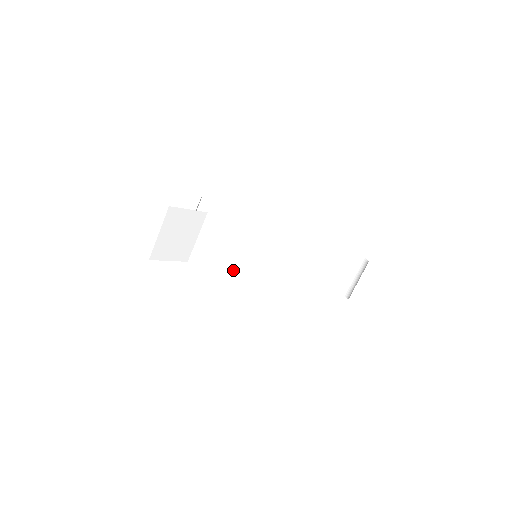
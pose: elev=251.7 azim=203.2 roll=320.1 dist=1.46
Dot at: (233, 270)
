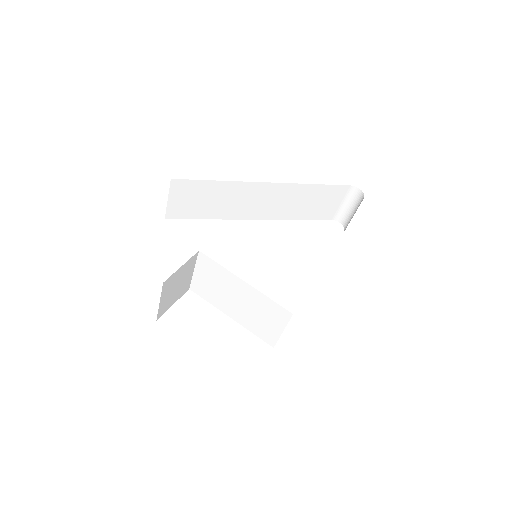
Dot at: (247, 310)
